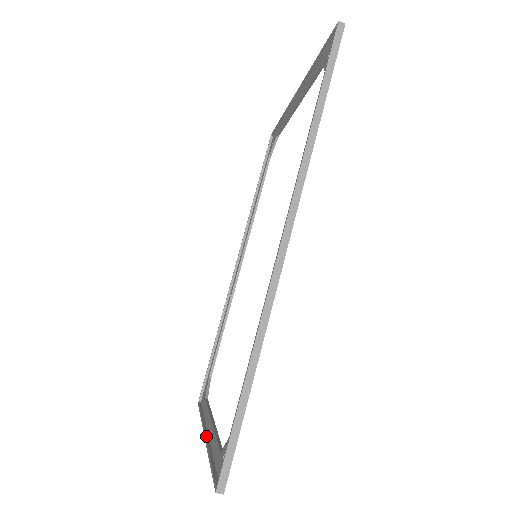
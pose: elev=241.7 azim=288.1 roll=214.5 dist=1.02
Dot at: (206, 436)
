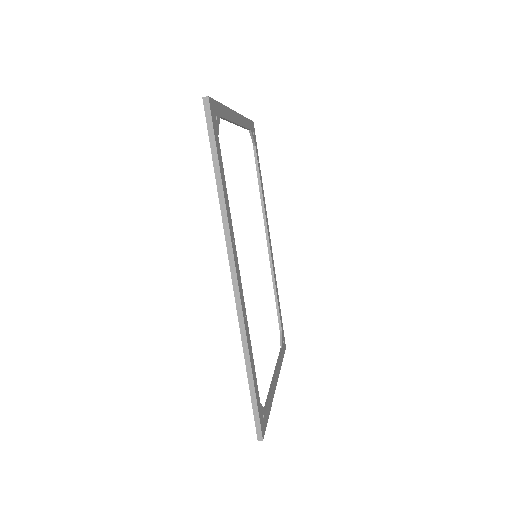
Dot at: occluded
